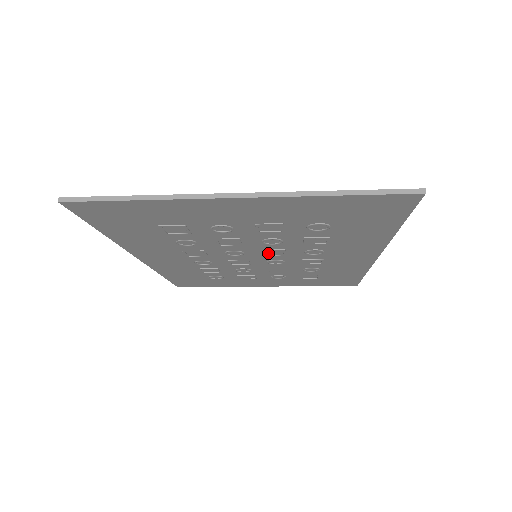
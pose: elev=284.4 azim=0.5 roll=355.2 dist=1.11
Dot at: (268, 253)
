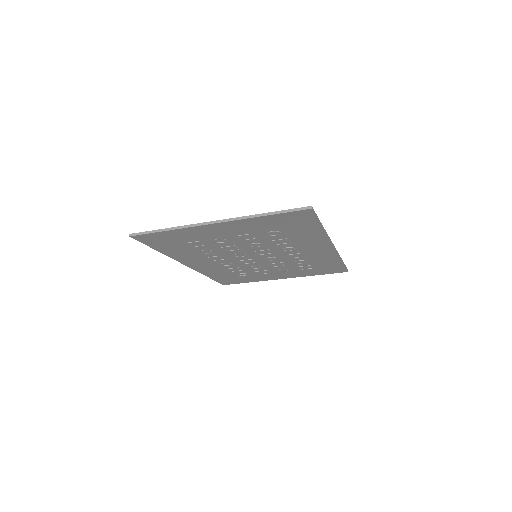
Dot at: (261, 253)
